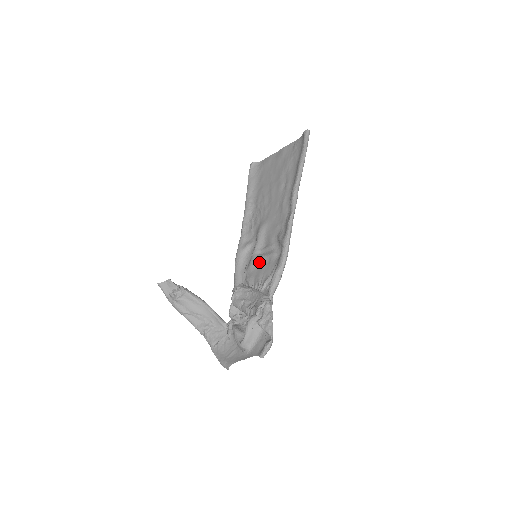
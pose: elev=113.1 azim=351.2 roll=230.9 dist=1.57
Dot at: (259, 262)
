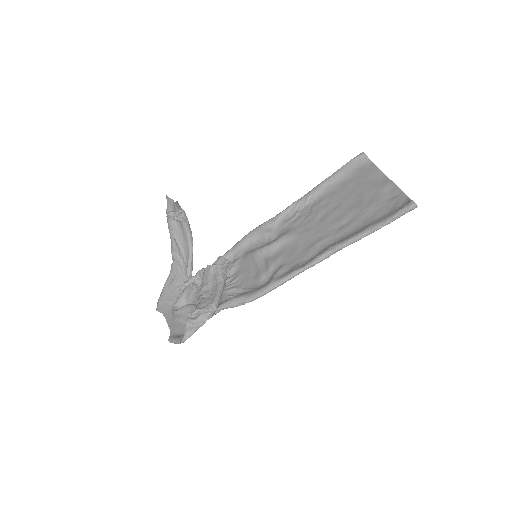
Dot at: (253, 263)
